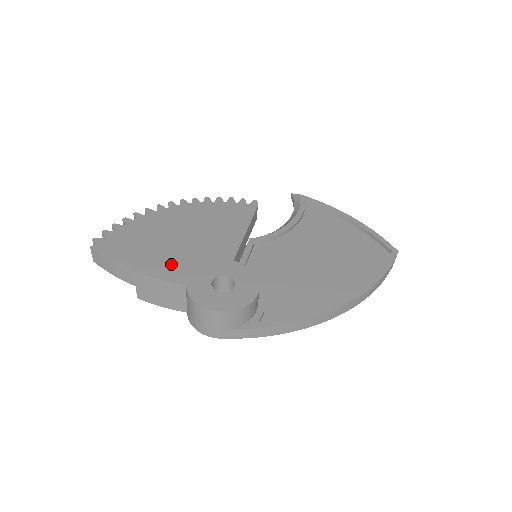
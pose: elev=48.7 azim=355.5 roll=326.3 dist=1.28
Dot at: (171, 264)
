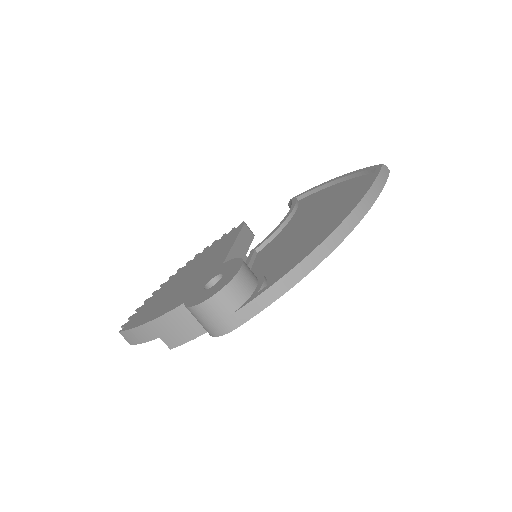
Dot at: (174, 300)
